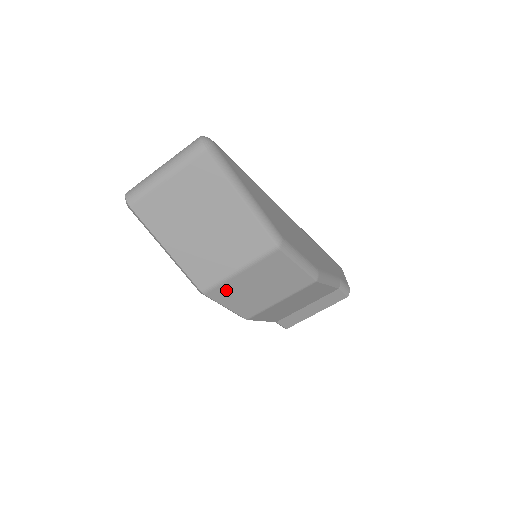
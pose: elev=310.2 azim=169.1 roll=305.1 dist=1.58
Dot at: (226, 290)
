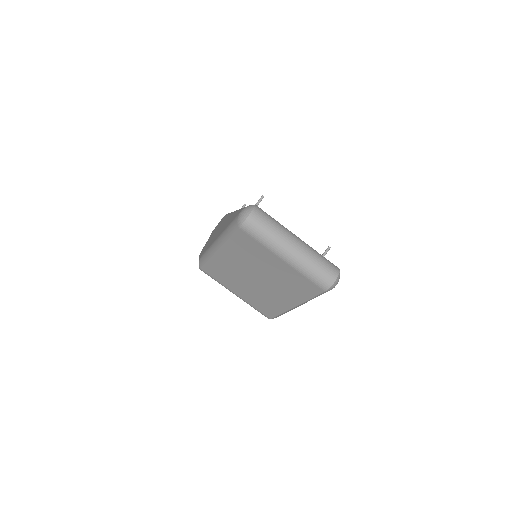
Dot at: occluded
